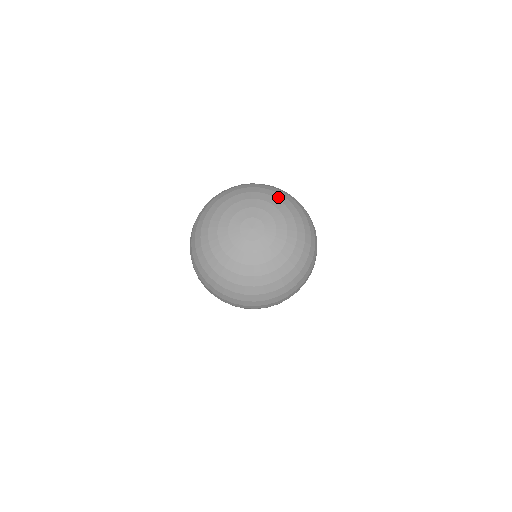
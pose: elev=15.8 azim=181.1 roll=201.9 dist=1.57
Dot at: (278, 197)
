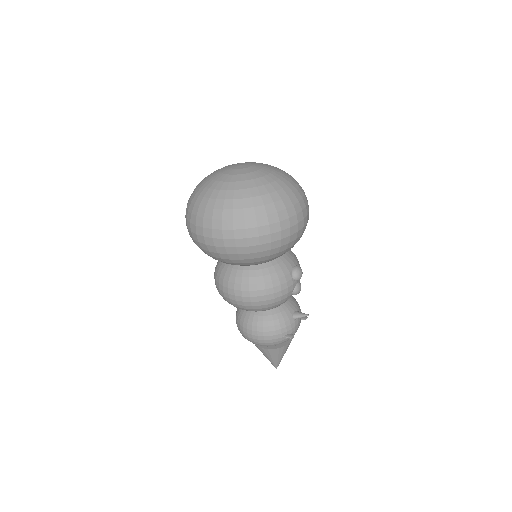
Dot at: (286, 173)
